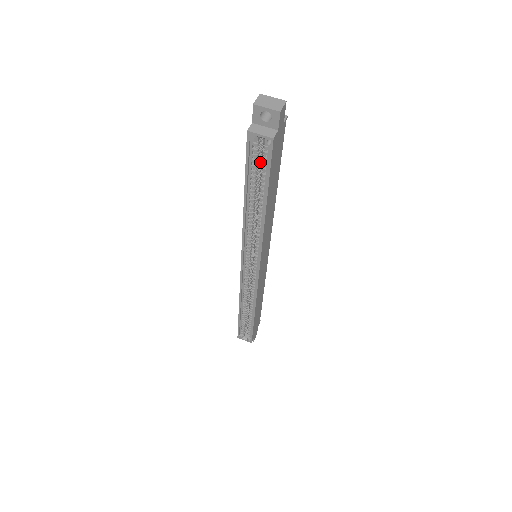
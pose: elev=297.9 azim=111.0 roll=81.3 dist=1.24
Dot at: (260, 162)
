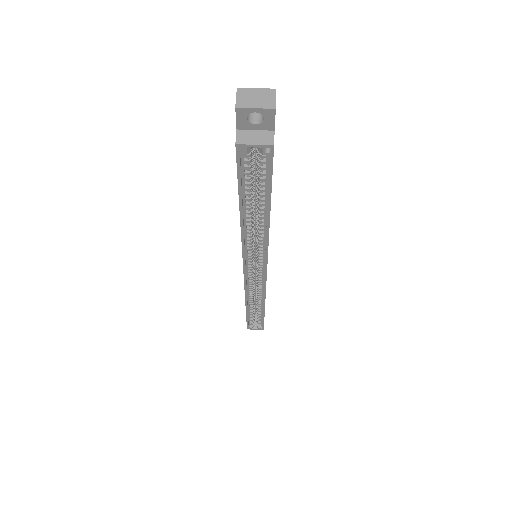
Dot at: (254, 170)
